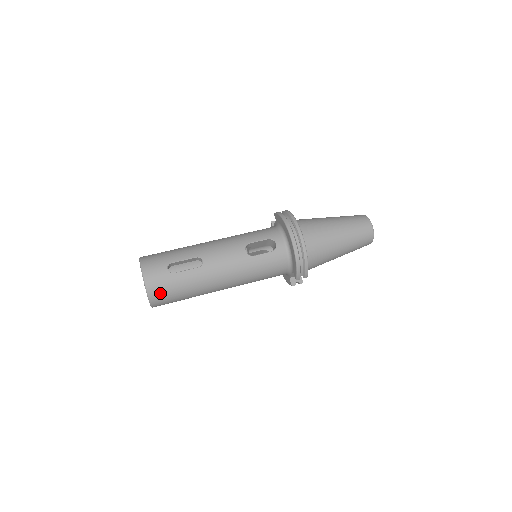
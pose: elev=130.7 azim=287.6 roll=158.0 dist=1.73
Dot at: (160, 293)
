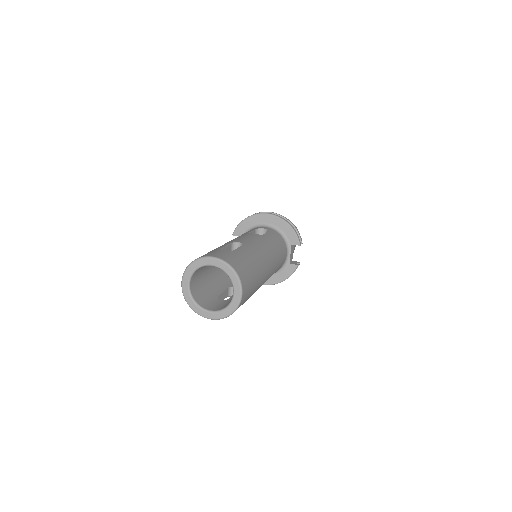
Dot at: (240, 268)
